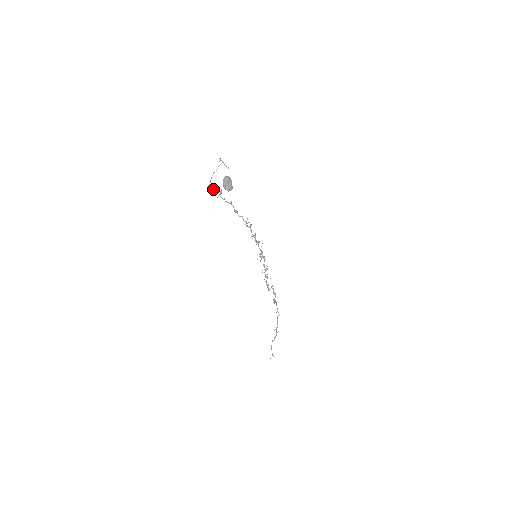
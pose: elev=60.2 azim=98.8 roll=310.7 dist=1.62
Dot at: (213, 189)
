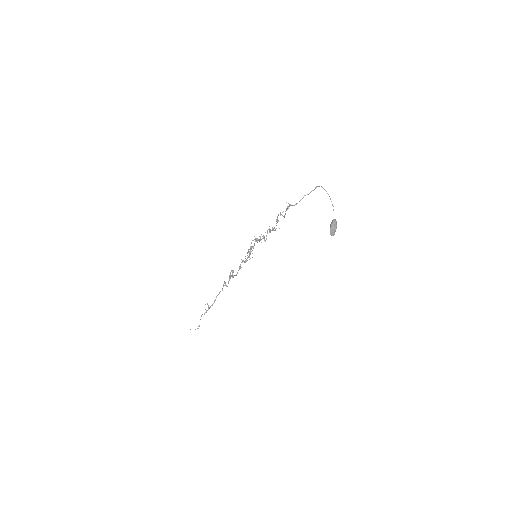
Dot at: (288, 206)
